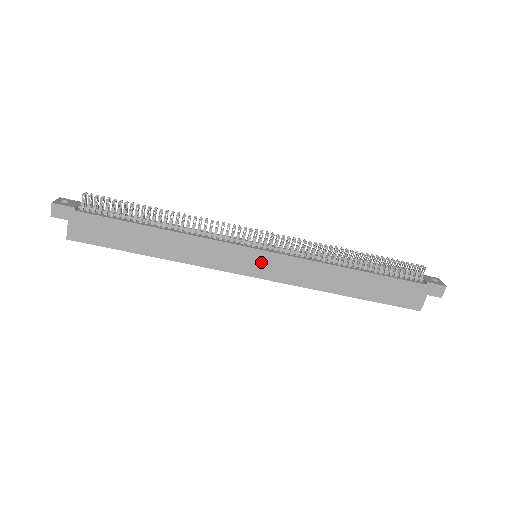
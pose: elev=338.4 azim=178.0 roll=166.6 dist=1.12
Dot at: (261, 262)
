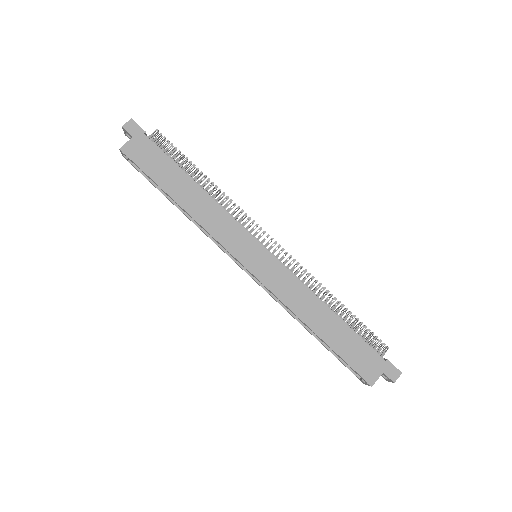
Dot at: (260, 259)
